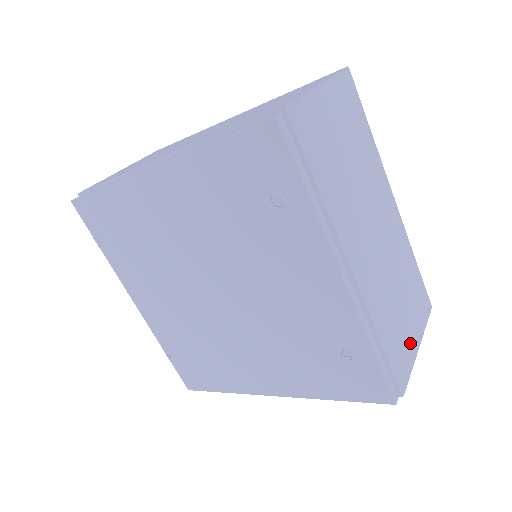
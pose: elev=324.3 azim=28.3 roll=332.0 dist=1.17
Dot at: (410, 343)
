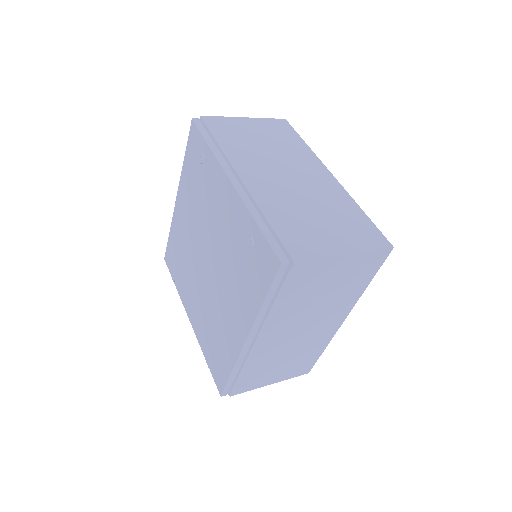
Dot at: (326, 243)
